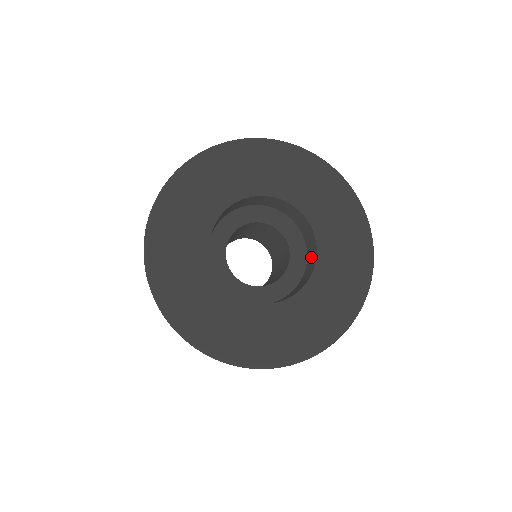
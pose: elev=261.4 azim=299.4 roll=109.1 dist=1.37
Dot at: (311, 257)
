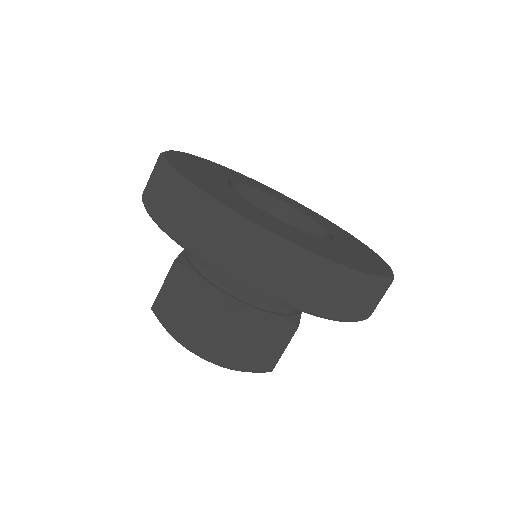
Dot at: occluded
